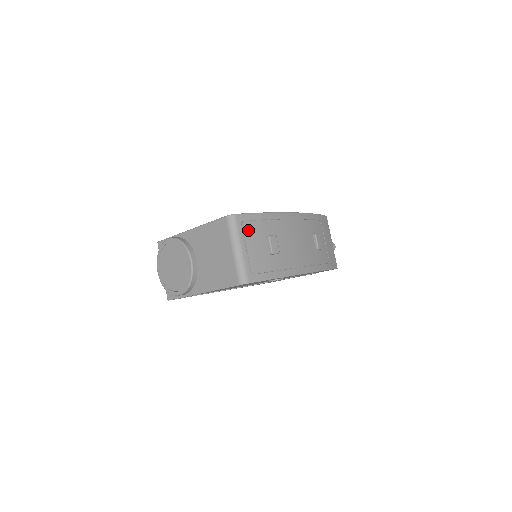
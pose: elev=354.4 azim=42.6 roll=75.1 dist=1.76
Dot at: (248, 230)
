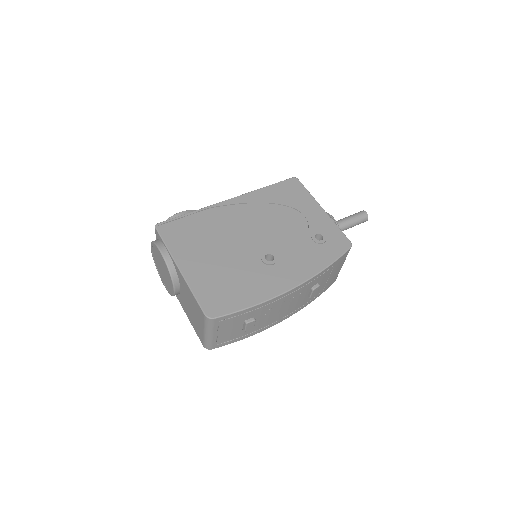
Dot at: (224, 324)
